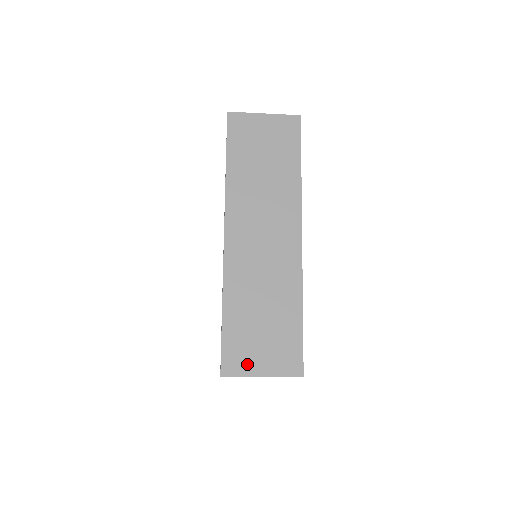
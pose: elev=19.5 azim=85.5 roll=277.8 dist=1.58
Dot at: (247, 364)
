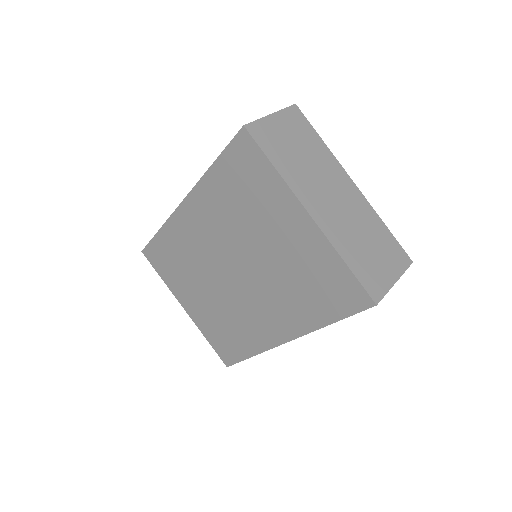
Dot at: occluded
